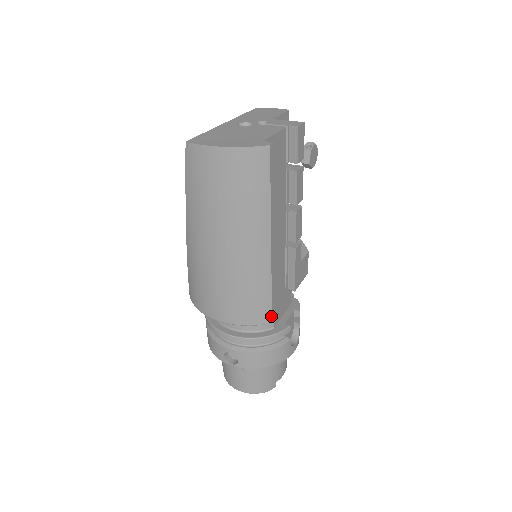
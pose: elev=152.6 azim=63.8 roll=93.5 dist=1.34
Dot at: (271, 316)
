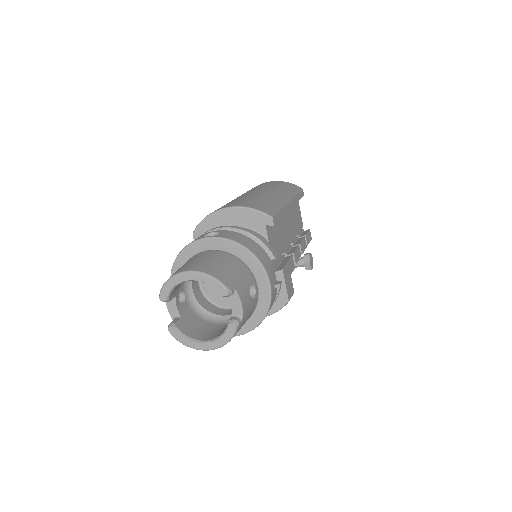
Dot at: (274, 215)
